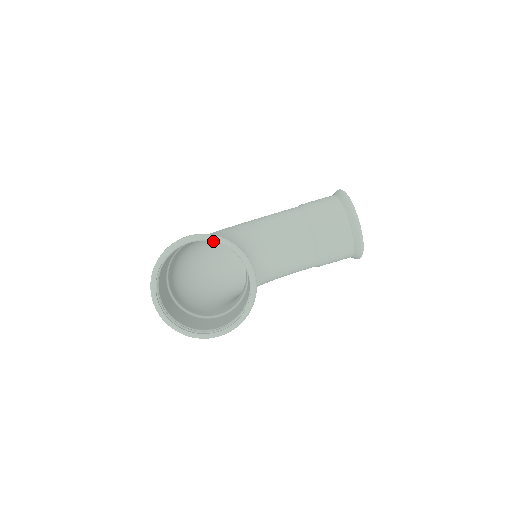
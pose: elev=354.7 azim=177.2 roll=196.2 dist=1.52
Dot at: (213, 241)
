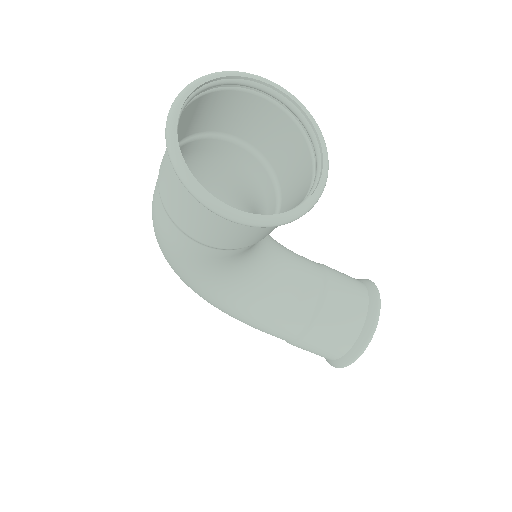
Dot at: (299, 112)
